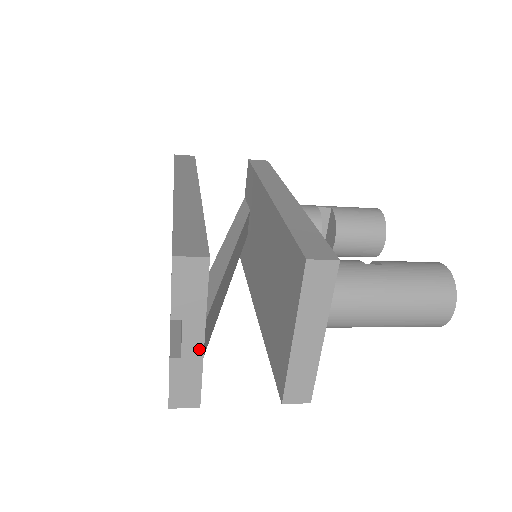
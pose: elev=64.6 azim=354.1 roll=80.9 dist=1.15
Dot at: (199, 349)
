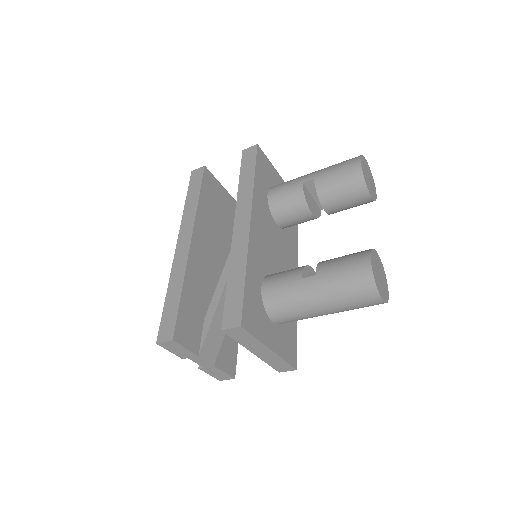
Dot at: (208, 364)
